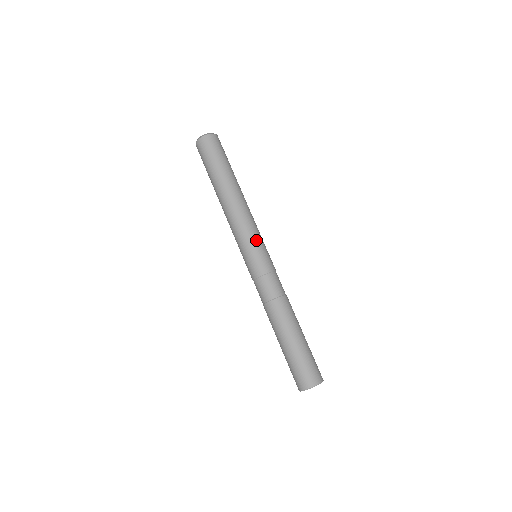
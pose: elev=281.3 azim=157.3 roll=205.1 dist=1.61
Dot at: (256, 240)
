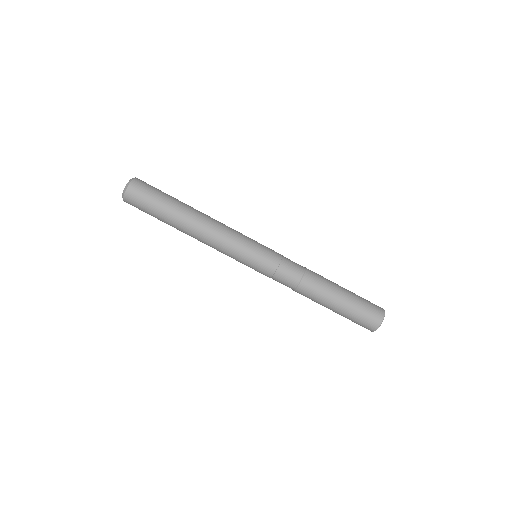
Dot at: (247, 246)
